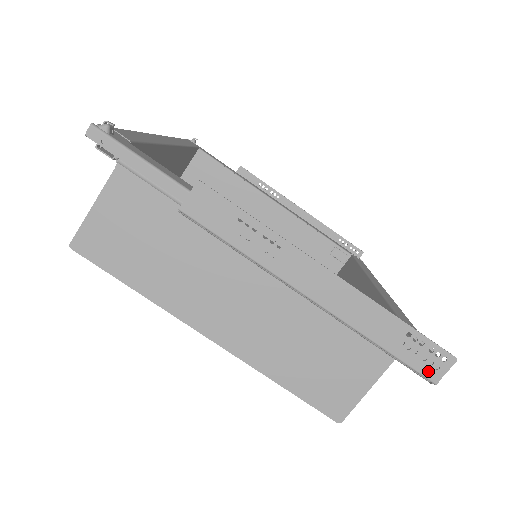
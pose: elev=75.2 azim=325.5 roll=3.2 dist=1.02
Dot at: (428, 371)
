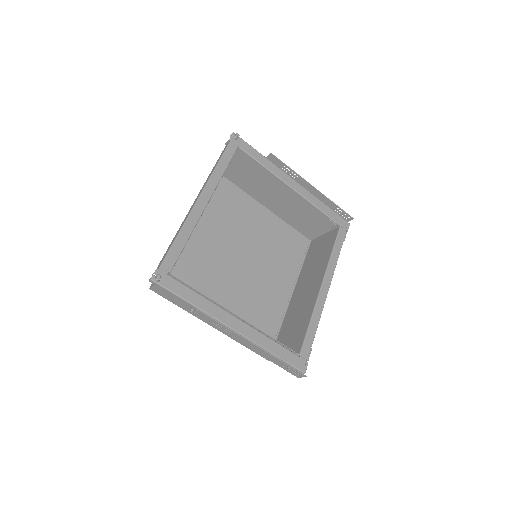
Dot at: (295, 375)
